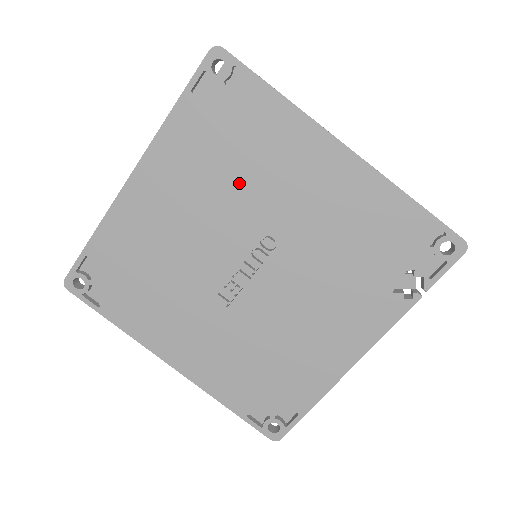
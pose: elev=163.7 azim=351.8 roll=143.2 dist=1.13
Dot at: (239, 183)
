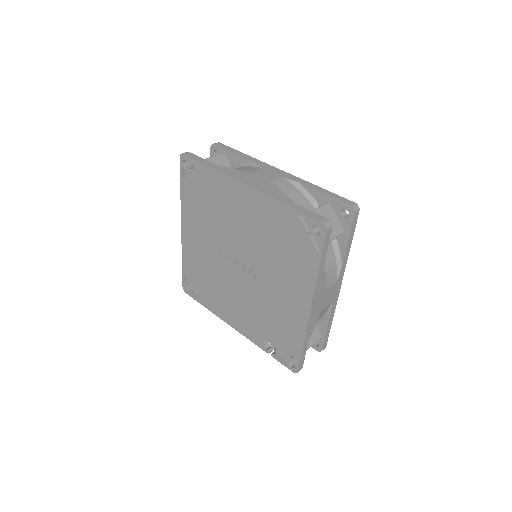
Dot at: (270, 253)
